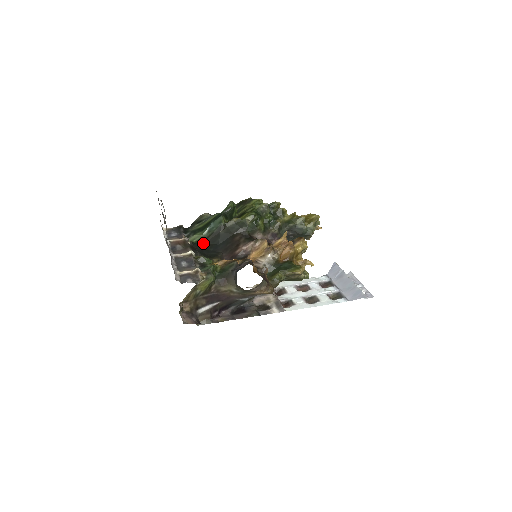
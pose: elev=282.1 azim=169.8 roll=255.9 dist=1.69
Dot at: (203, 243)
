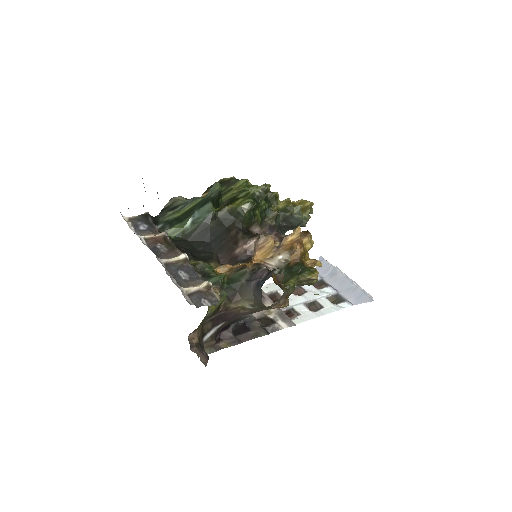
Dot at: (187, 239)
